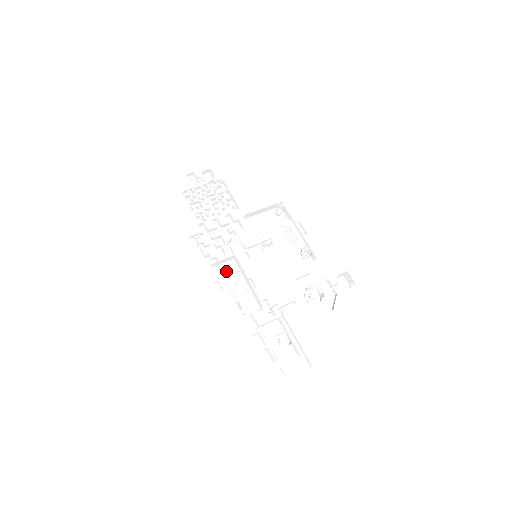
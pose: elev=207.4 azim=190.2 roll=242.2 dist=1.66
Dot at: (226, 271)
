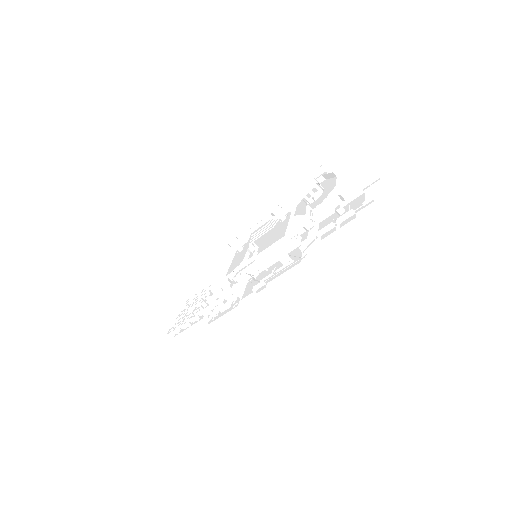
Dot at: (253, 285)
